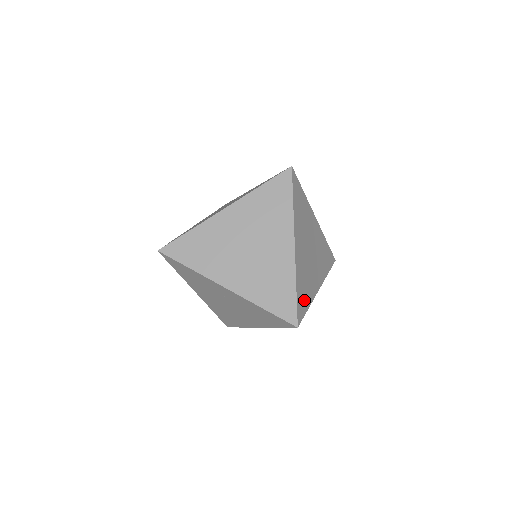
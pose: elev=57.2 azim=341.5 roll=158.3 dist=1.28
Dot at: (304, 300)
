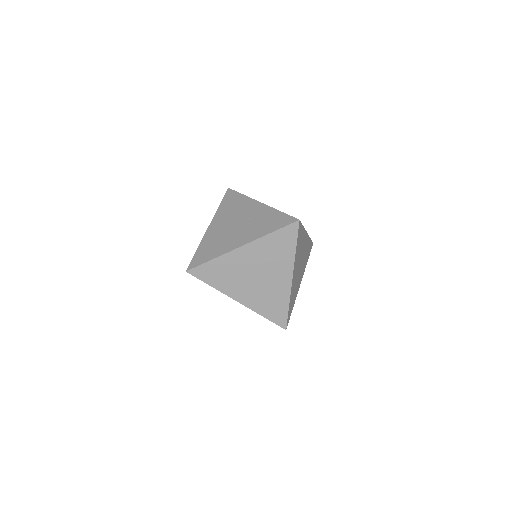
Dot at: (292, 306)
